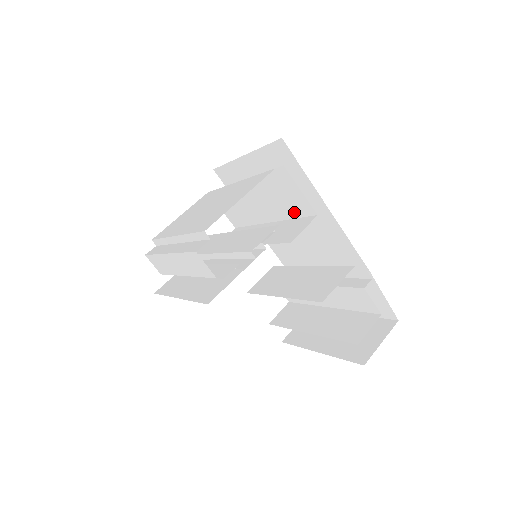
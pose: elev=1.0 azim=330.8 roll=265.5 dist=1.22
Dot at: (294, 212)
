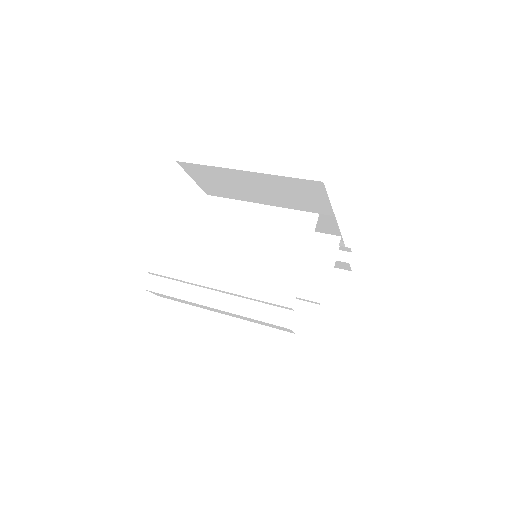
Dot at: occluded
